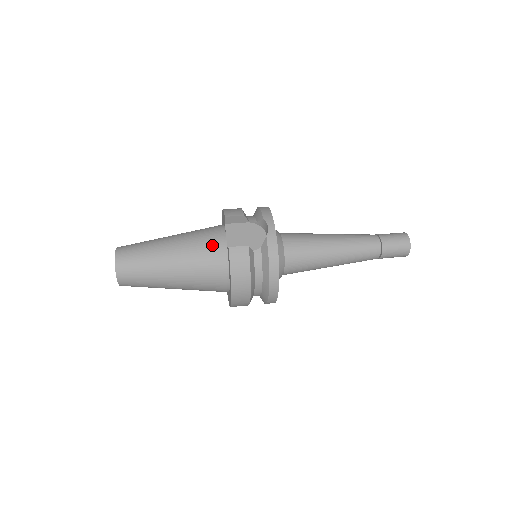
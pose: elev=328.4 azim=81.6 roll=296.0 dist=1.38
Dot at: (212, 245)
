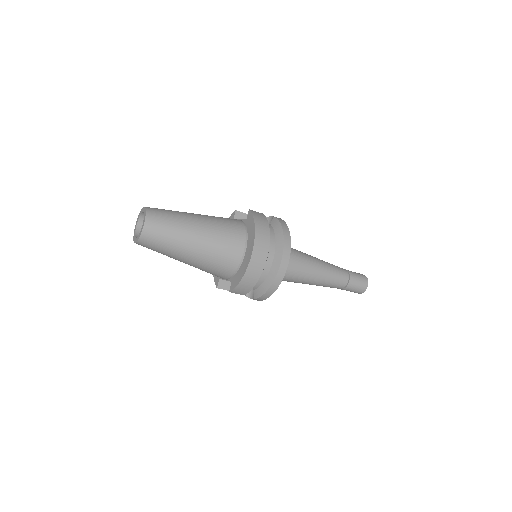
Dot at: occluded
